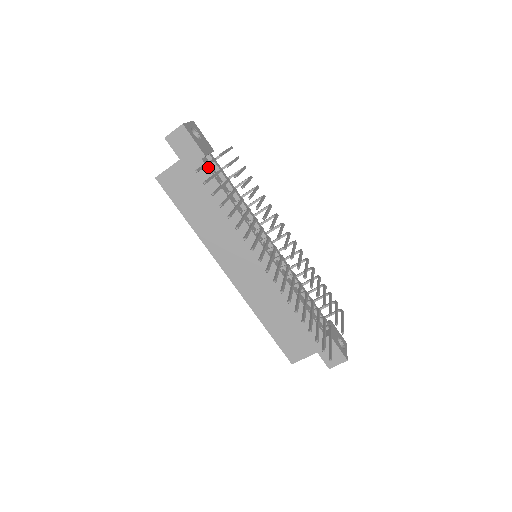
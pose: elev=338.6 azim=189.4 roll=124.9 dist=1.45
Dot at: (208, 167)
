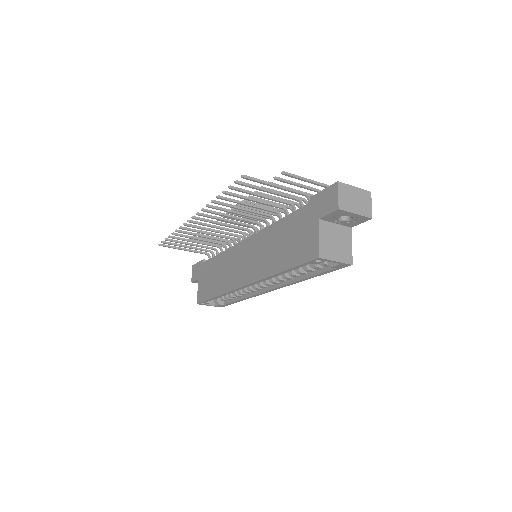
Dot at: occluded
